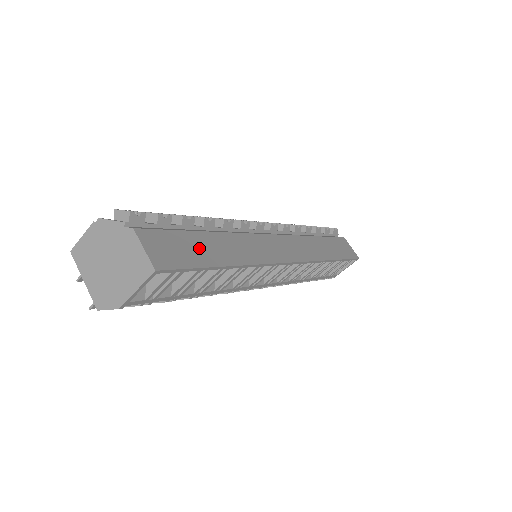
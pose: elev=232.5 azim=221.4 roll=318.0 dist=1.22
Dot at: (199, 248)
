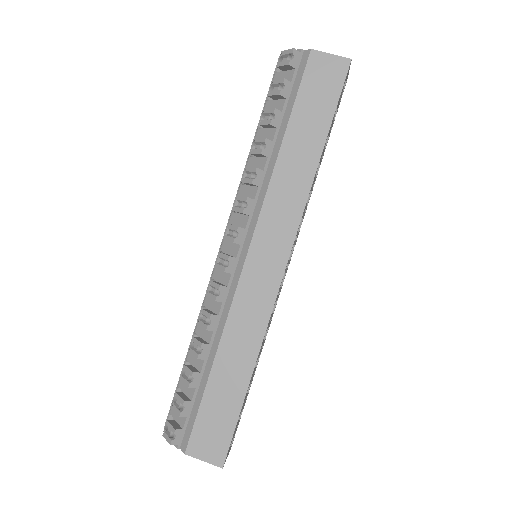
Dot at: (222, 401)
